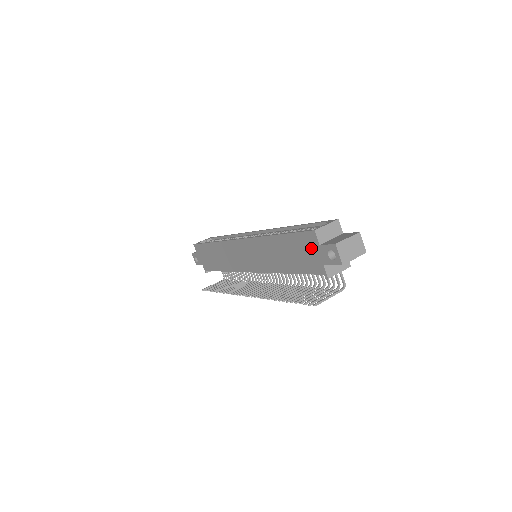
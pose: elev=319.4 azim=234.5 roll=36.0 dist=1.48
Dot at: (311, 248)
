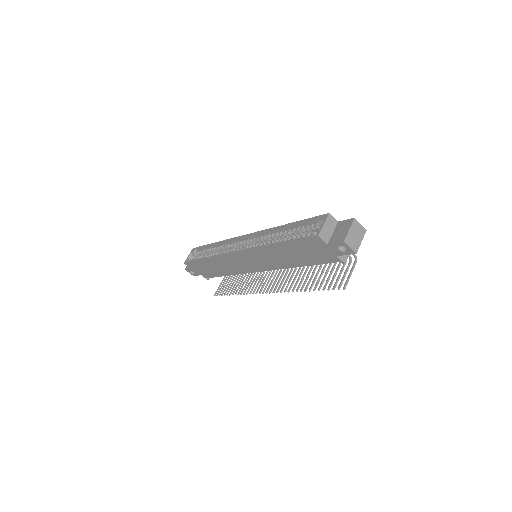
Dot at: (319, 248)
